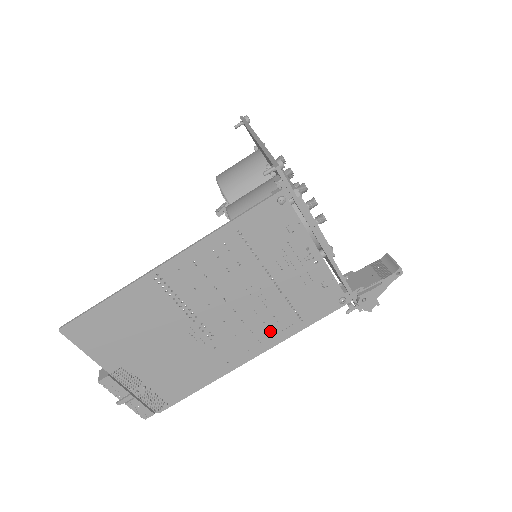
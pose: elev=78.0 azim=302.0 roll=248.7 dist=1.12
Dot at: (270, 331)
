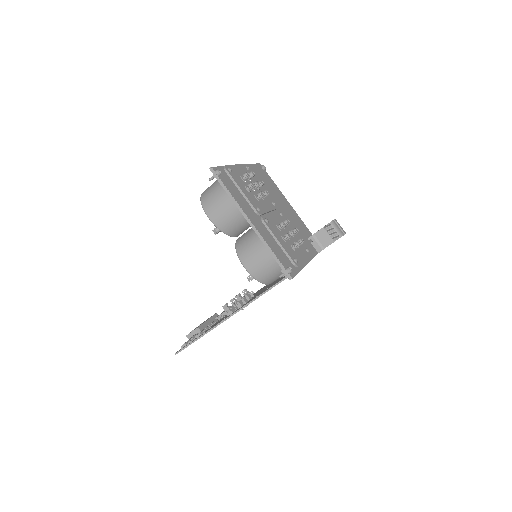
Dot at: occluded
